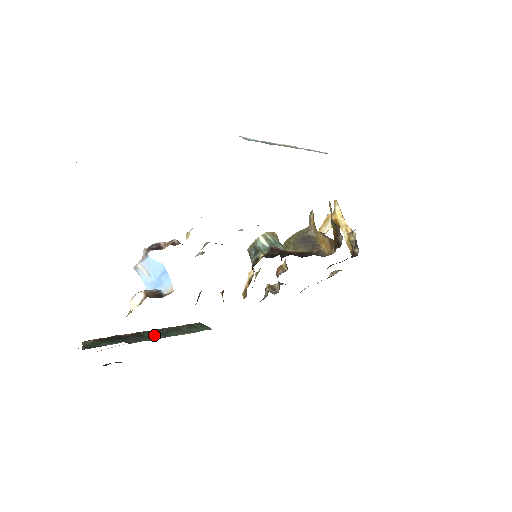
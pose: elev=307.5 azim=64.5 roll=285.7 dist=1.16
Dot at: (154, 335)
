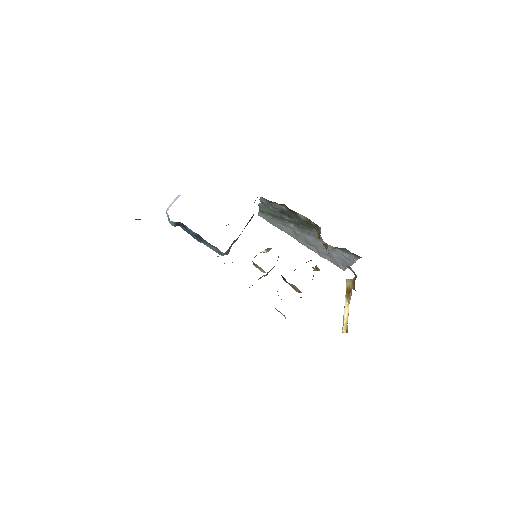
Dot at: occluded
